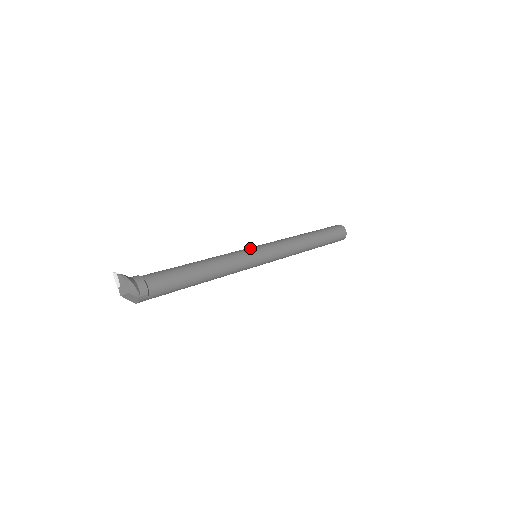
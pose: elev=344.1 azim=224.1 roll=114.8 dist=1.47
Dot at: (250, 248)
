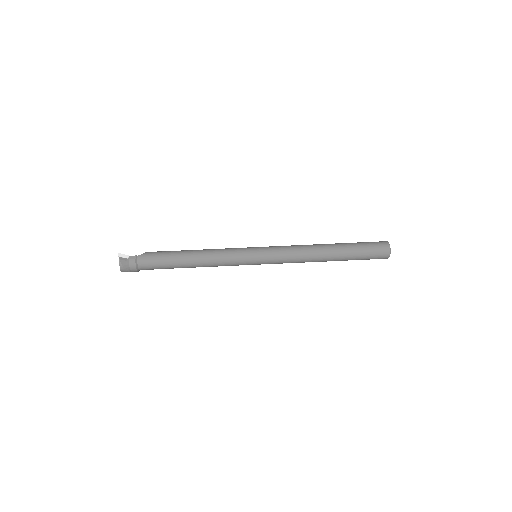
Dot at: (248, 255)
